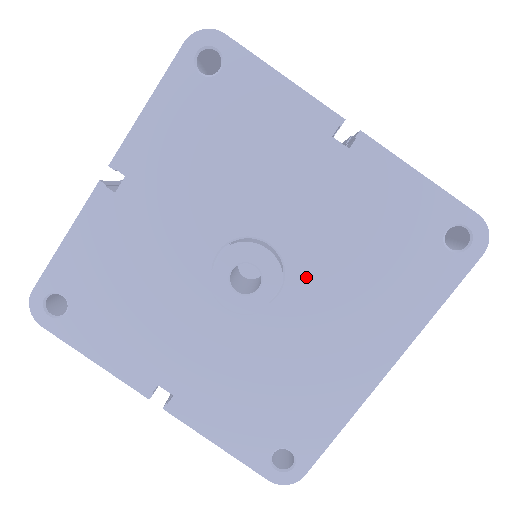
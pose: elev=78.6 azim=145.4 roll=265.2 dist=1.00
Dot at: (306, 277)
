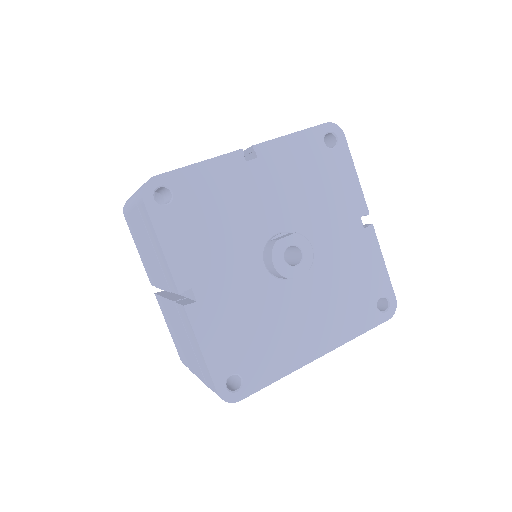
Dot at: (311, 278)
